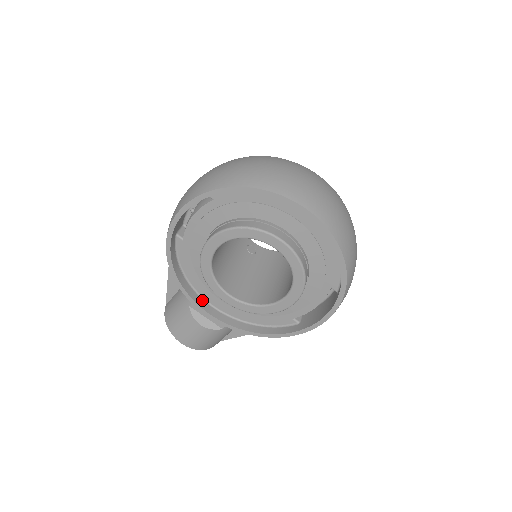
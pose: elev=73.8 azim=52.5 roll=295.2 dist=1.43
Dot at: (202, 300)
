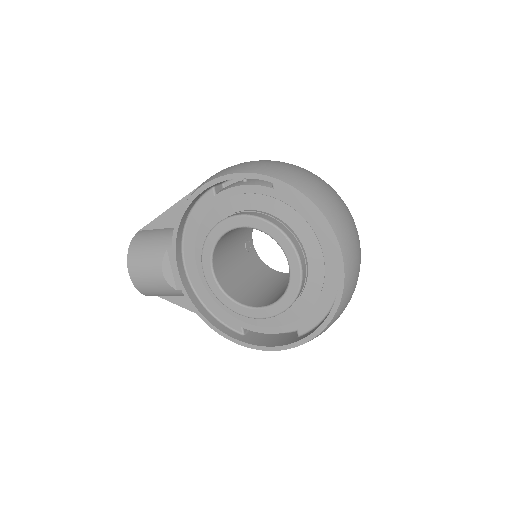
Dot at: (181, 254)
